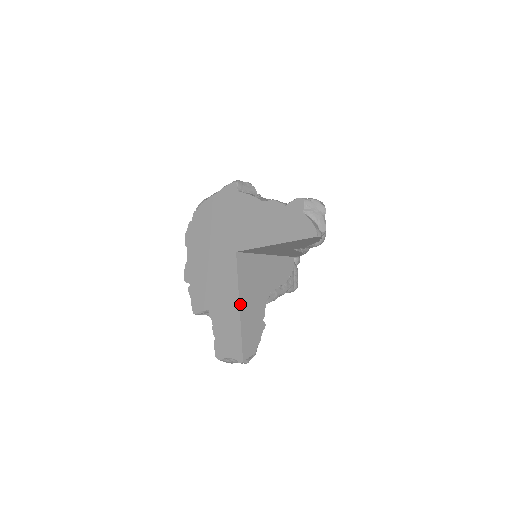
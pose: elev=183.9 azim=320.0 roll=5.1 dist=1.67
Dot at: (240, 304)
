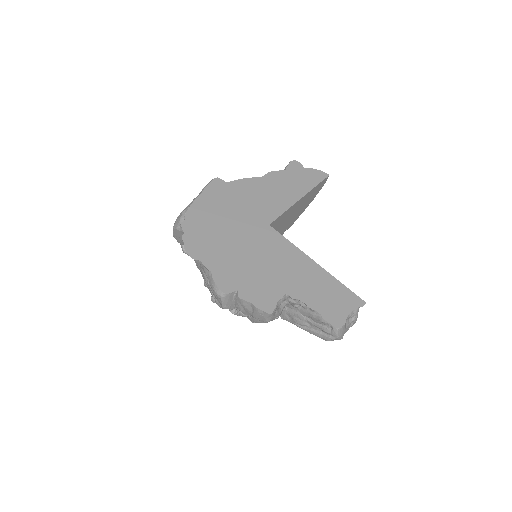
Dot at: (313, 262)
